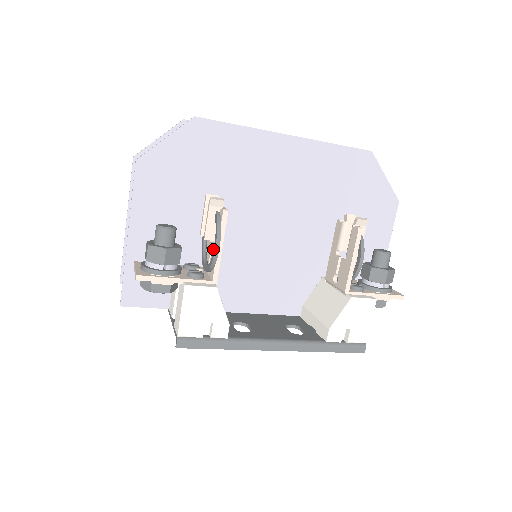
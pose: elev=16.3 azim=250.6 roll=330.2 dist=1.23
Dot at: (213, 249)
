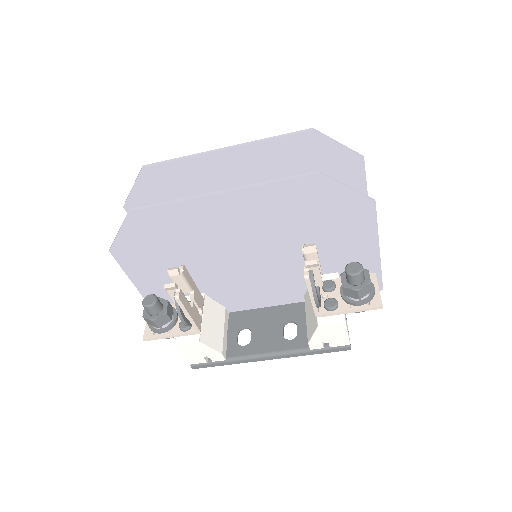
Dot at: occluded
